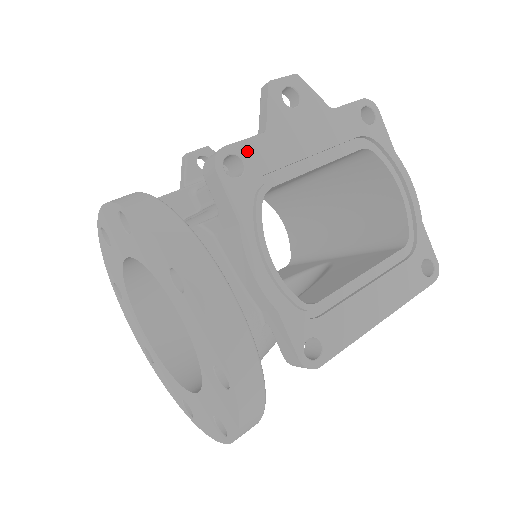
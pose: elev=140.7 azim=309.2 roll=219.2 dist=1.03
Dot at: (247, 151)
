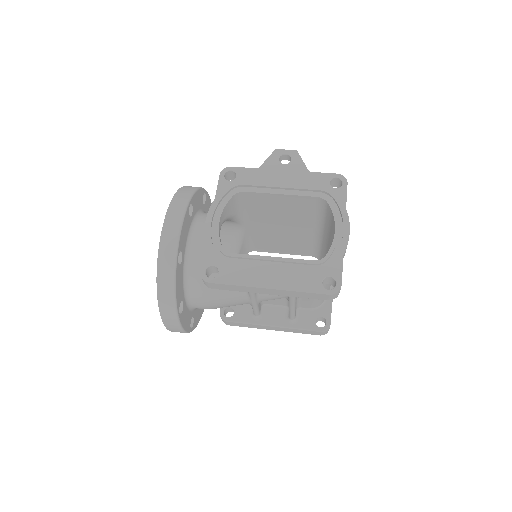
Dot at: (242, 172)
